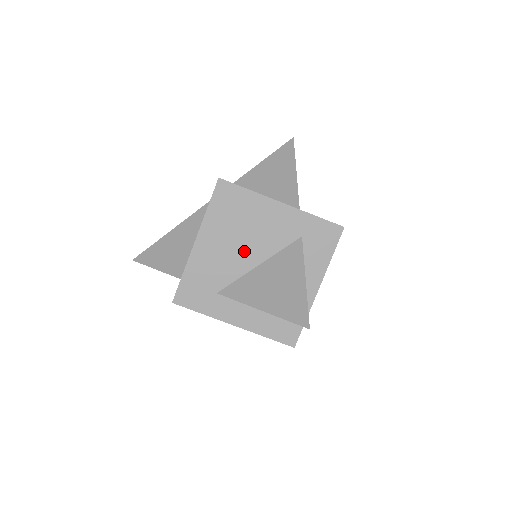
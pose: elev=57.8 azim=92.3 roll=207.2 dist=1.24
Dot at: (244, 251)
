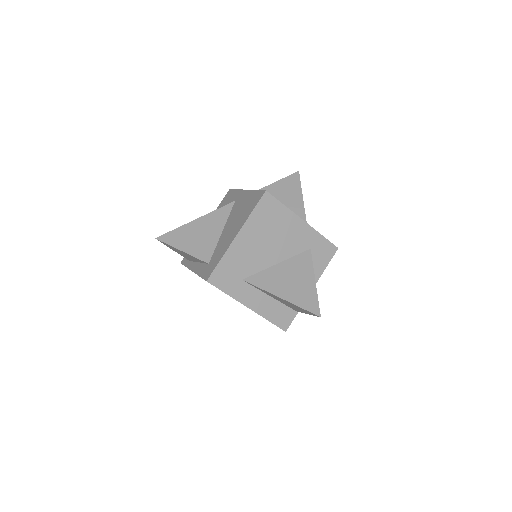
Dot at: (270, 251)
